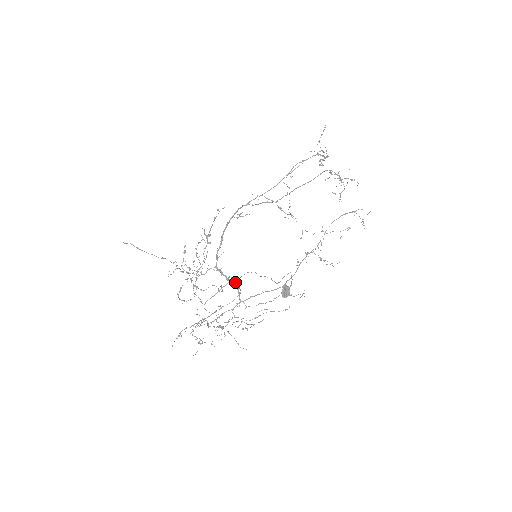
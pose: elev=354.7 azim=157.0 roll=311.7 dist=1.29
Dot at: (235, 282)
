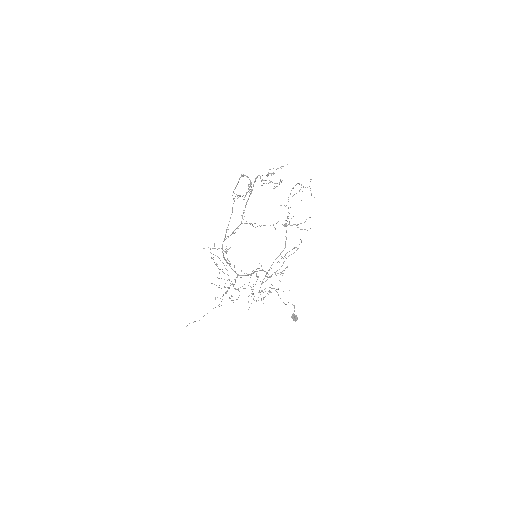
Dot at: occluded
